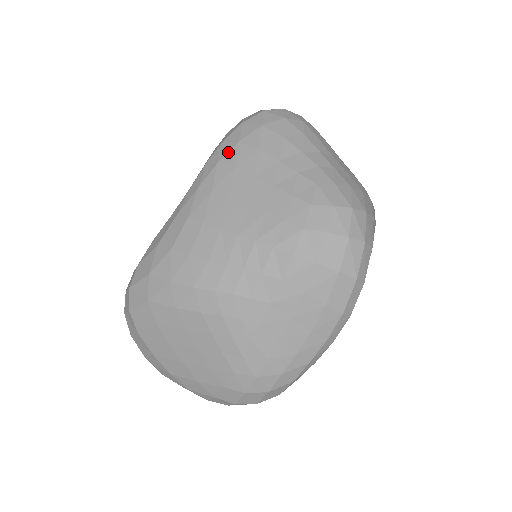
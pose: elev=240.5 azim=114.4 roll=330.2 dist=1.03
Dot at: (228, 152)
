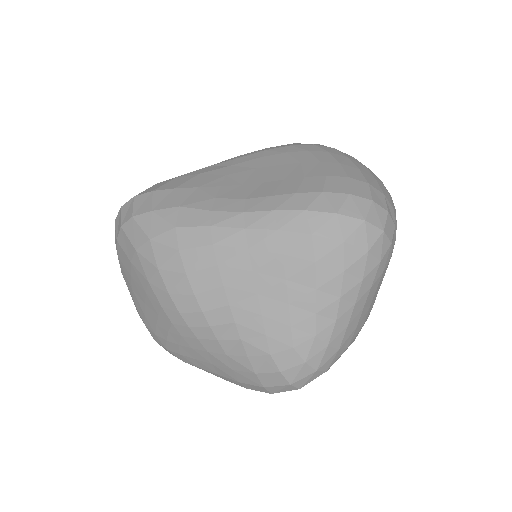
Dot at: (295, 232)
